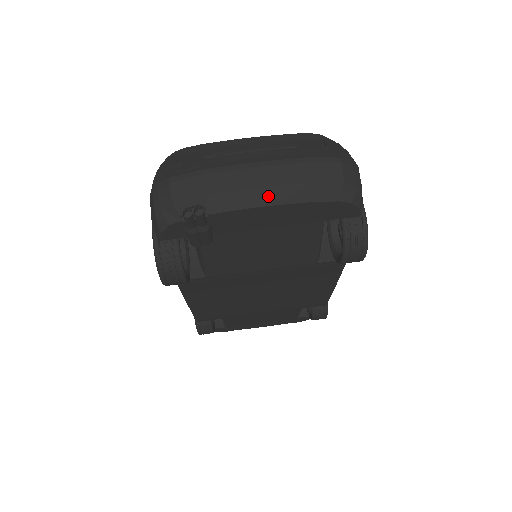
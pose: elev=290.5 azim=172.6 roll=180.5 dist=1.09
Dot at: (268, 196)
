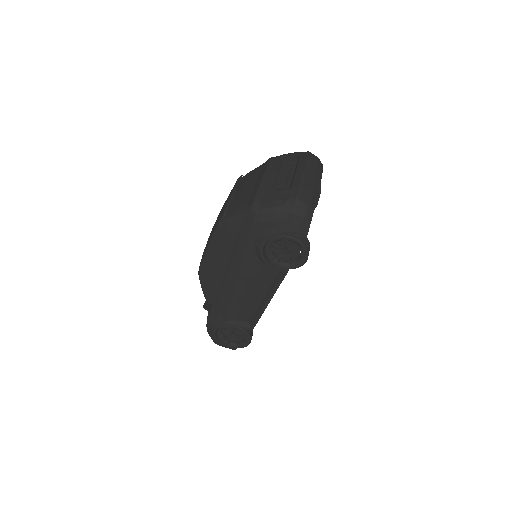
Dot at: (318, 177)
